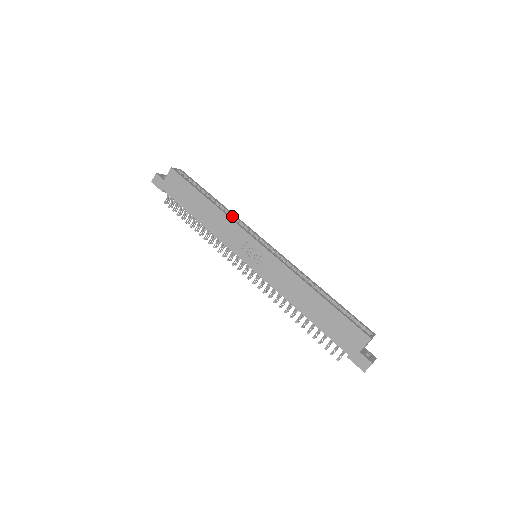
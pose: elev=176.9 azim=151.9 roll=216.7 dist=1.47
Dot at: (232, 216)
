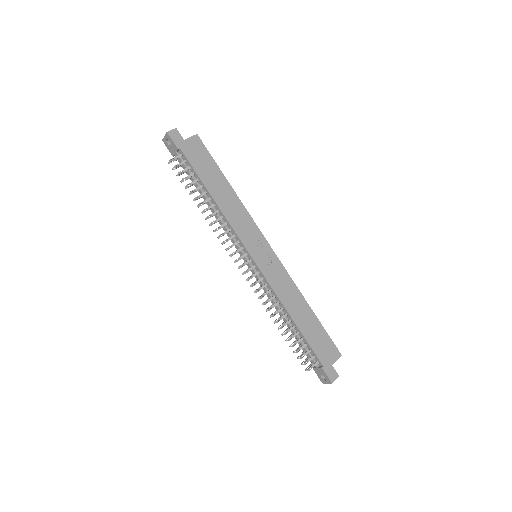
Dot at: occluded
